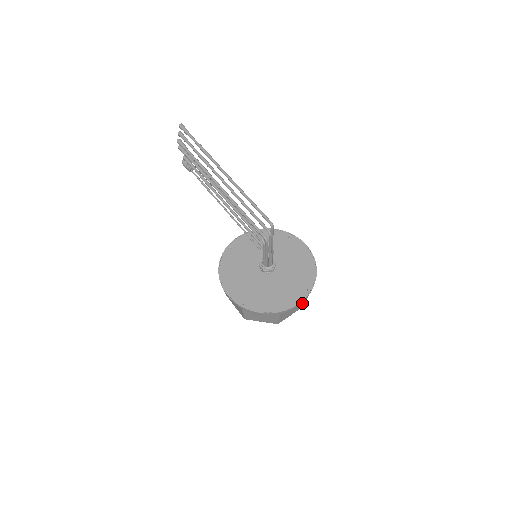
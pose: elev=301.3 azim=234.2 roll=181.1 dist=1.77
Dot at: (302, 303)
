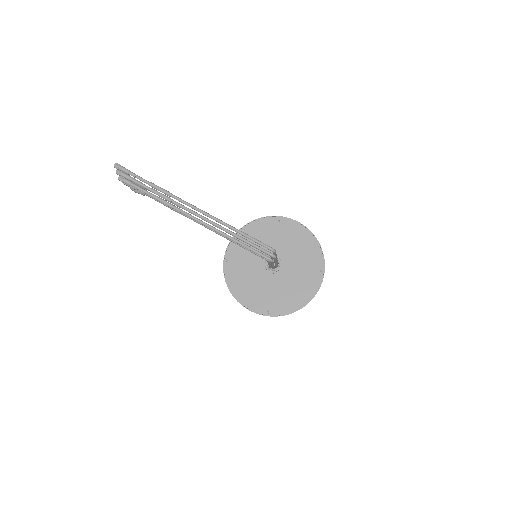
Dot at: occluded
